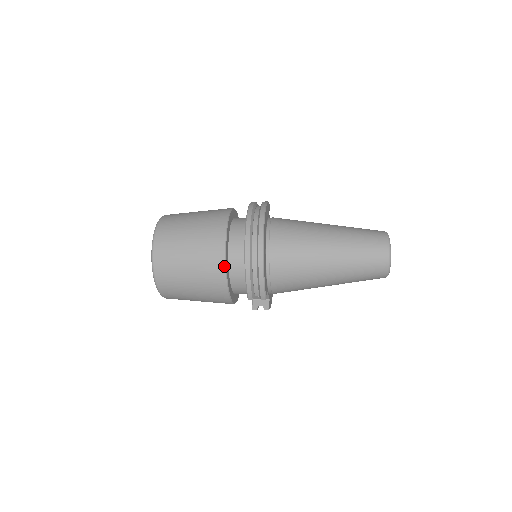
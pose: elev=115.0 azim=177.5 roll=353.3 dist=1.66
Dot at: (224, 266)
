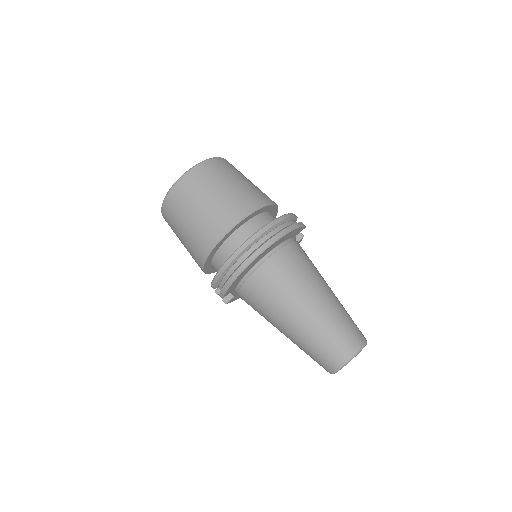
Dot at: (213, 246)
